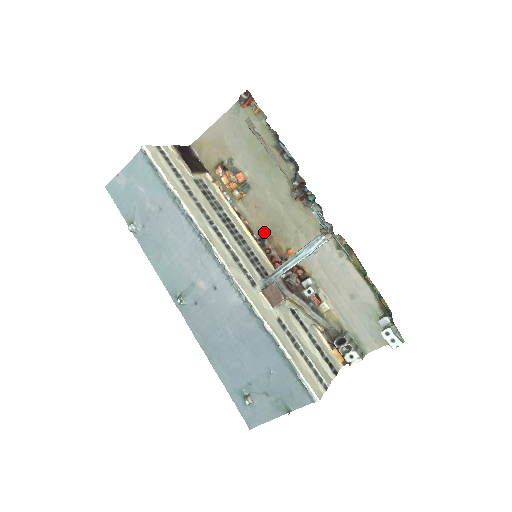
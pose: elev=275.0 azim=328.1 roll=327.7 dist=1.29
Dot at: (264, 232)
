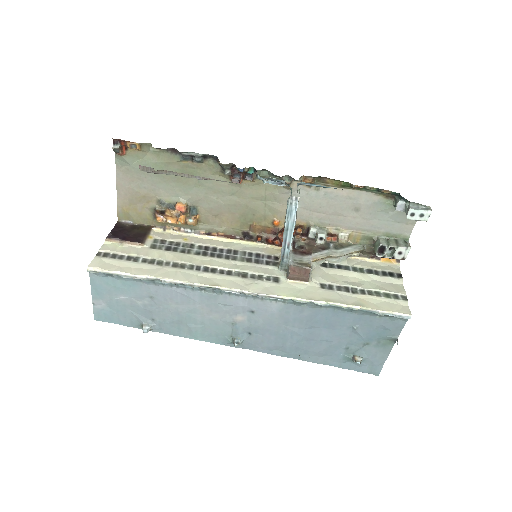
Dot at: (241, 228)
